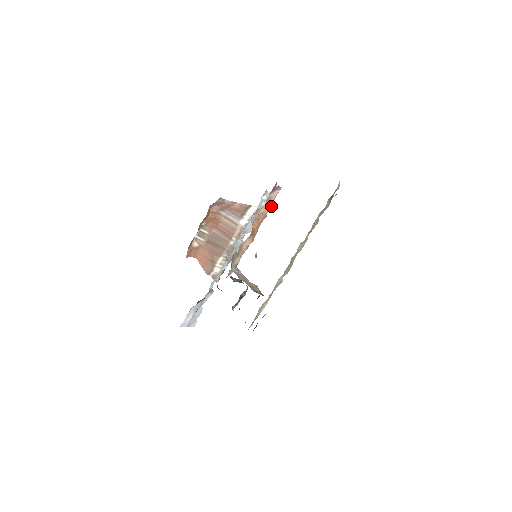
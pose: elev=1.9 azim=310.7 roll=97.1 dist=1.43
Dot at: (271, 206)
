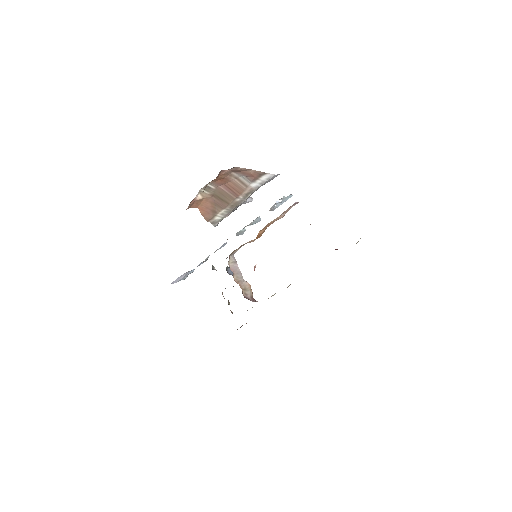
Dot at: (284, 215)
